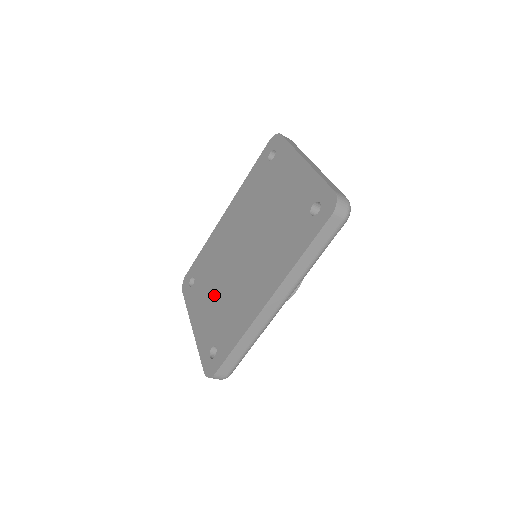
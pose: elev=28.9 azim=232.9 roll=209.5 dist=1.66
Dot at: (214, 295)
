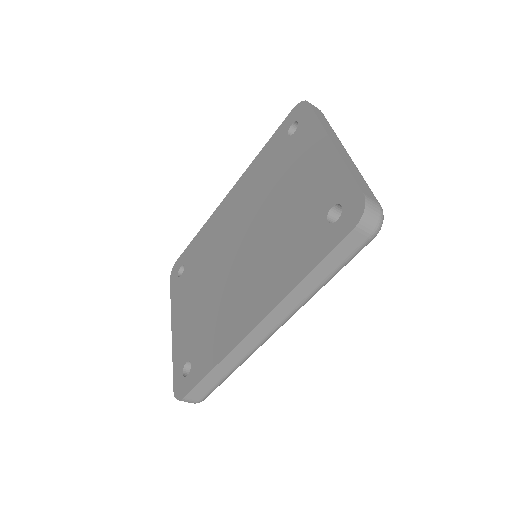
Dot at: (200, 296)
